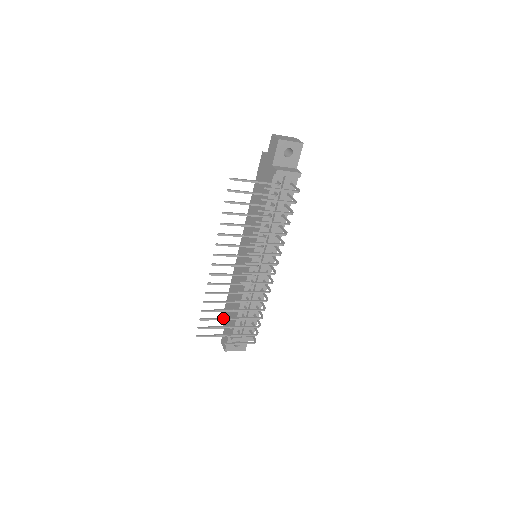
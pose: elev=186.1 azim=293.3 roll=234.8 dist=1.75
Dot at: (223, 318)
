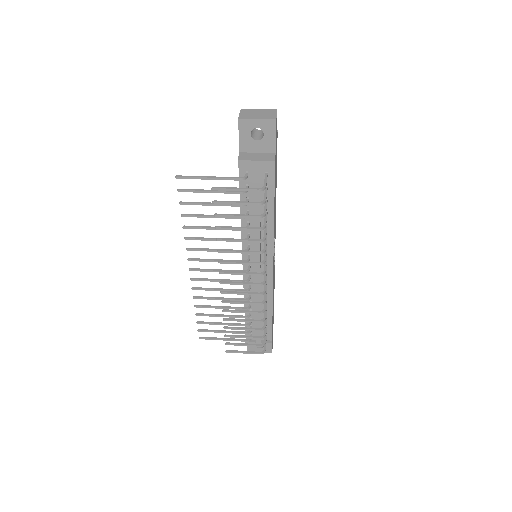
Dot at: (224, 323)
